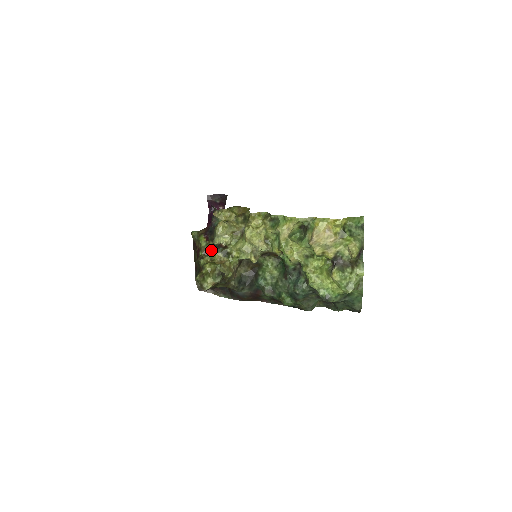
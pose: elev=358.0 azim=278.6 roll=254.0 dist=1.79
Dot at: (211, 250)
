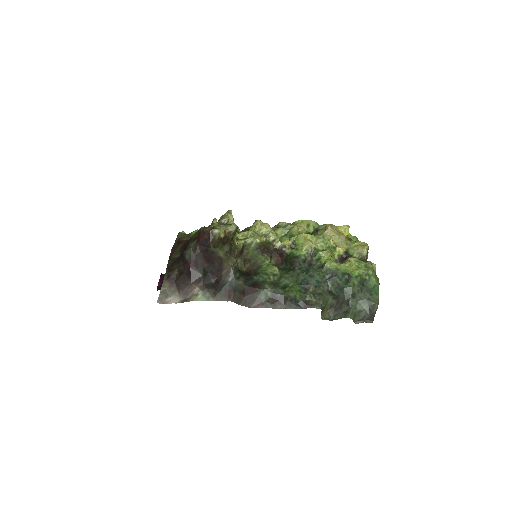
Dot at: occluded
